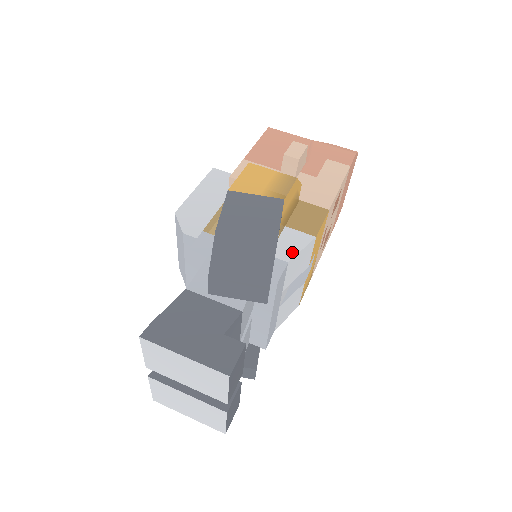
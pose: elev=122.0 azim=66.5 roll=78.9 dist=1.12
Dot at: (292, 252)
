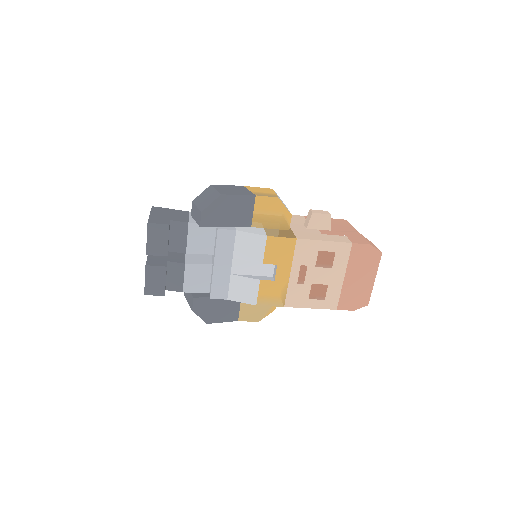
Dot at: (245, 231)
